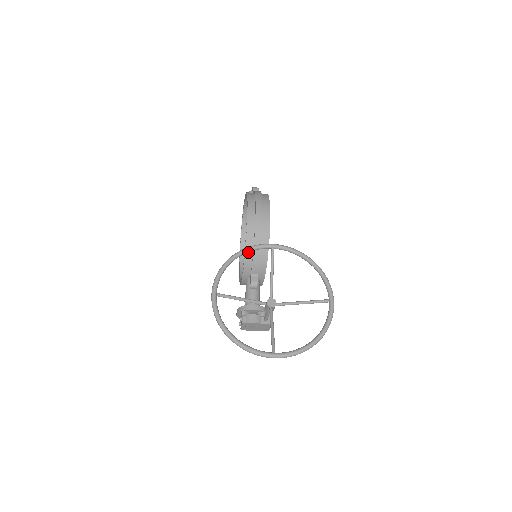
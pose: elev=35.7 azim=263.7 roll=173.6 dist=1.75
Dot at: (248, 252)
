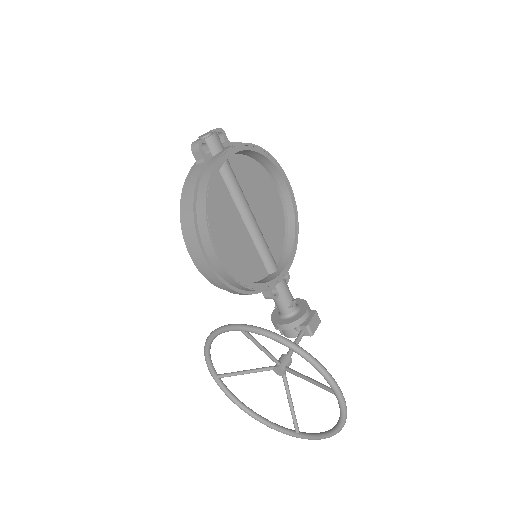
Dot at: occluded
